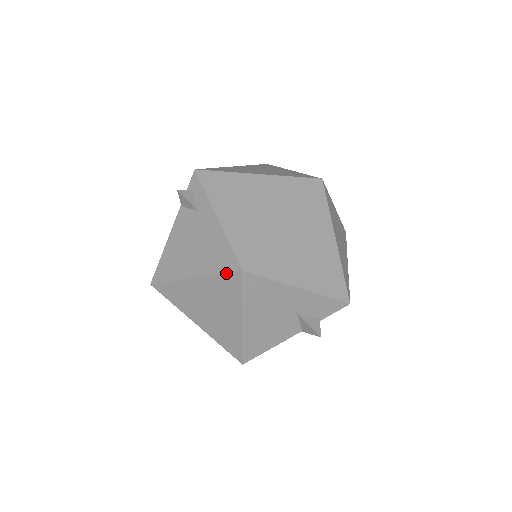
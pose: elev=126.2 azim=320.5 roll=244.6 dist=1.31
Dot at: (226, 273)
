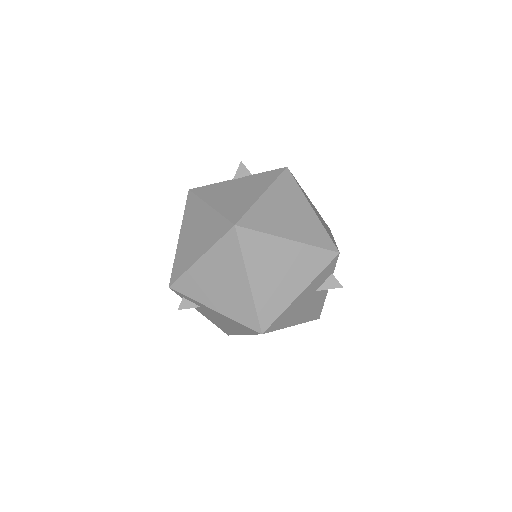
Dot at: occluded
